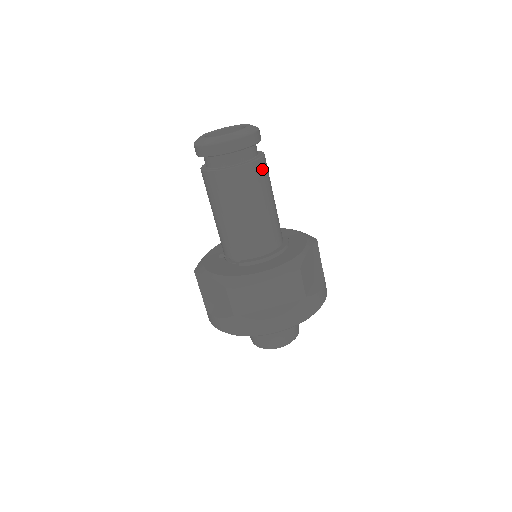
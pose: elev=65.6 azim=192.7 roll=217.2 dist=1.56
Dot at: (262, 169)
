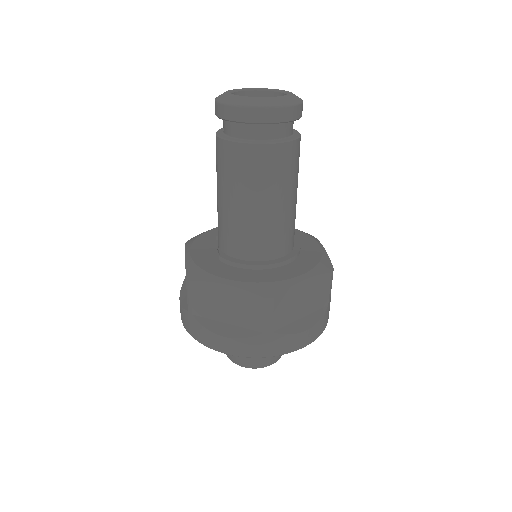
Dot at: (281, 157)
